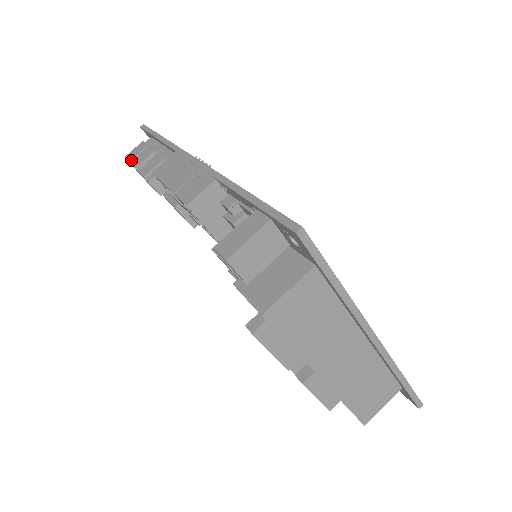
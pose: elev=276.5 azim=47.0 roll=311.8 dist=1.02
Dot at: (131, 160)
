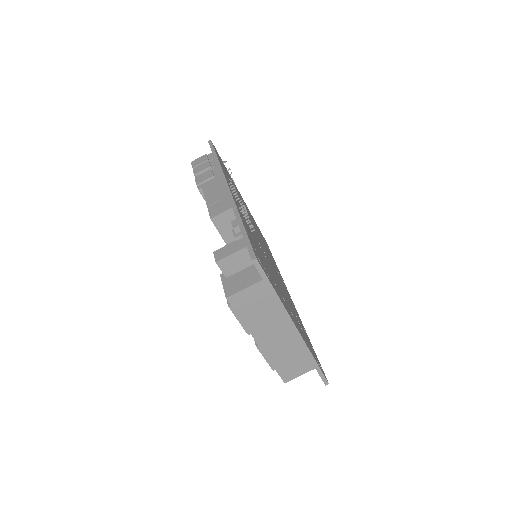
Dot at: (194, 167)
